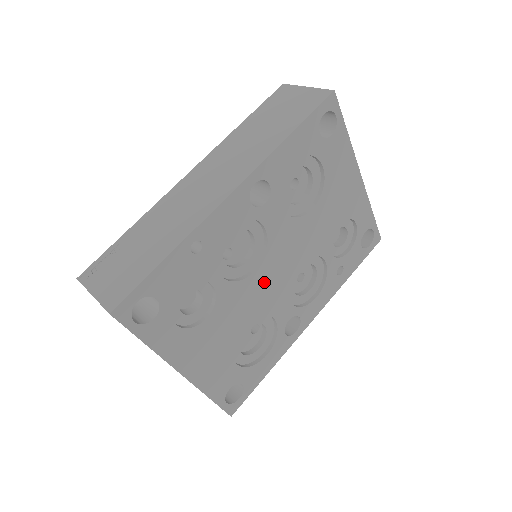
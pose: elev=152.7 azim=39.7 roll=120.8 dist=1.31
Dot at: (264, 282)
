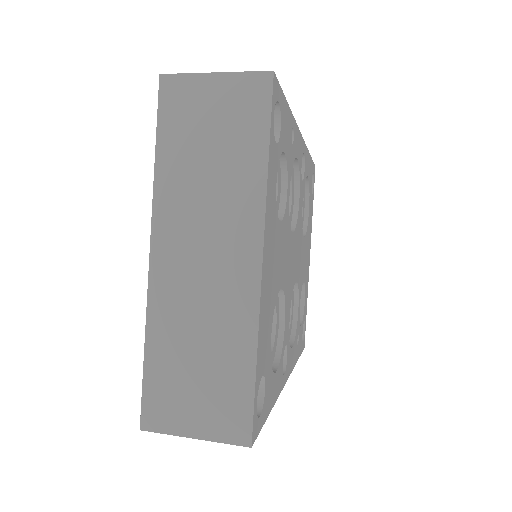
Dot at: (291, 258)
